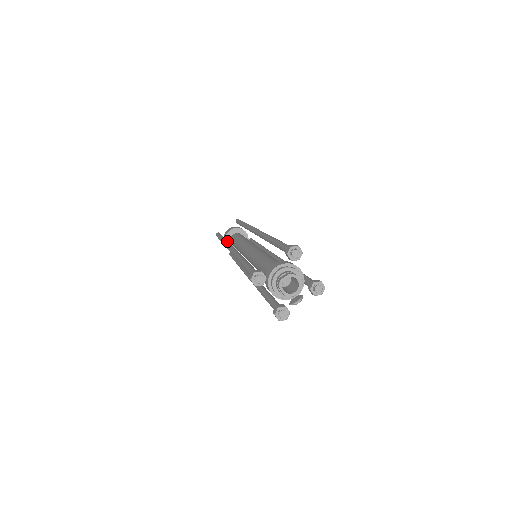
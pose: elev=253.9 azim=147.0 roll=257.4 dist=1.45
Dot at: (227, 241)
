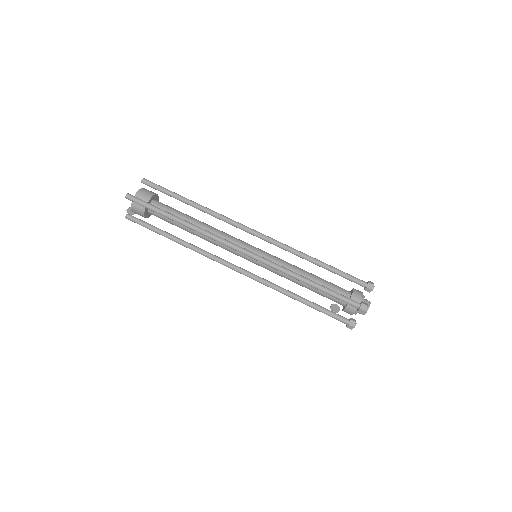
Dot at: occluded
